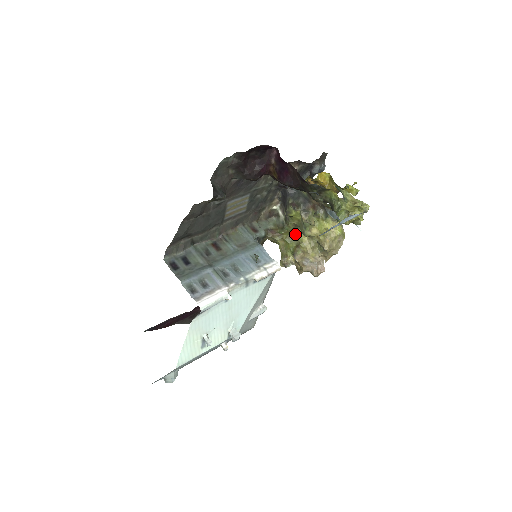
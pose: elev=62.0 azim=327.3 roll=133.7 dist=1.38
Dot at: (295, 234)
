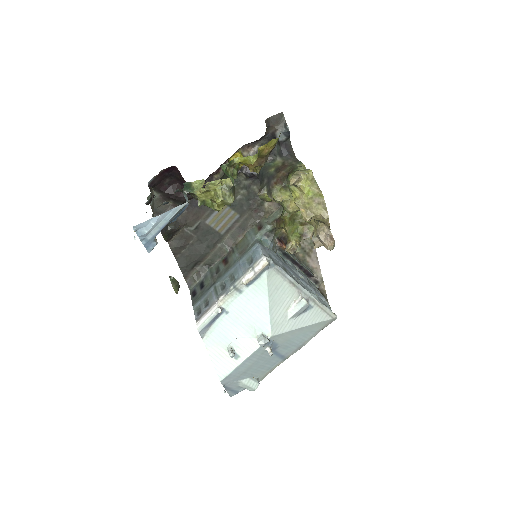
Dot at: (298, 212)
